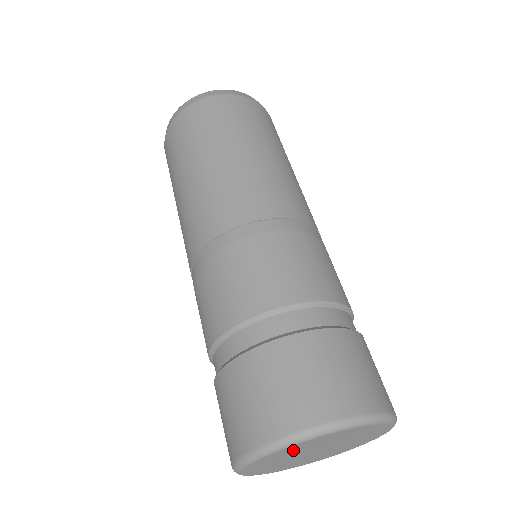
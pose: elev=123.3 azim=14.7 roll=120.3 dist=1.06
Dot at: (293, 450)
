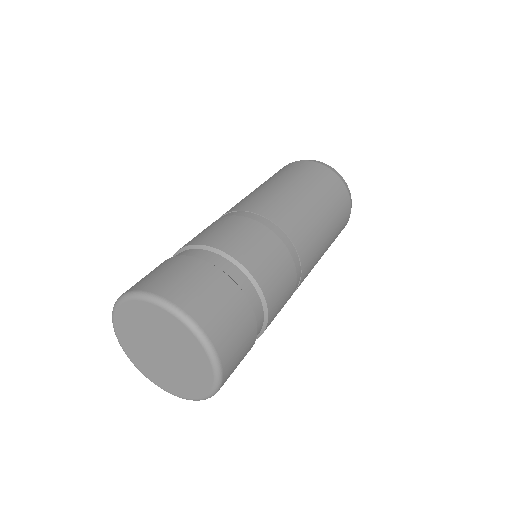
Dot at: (153, 318)
